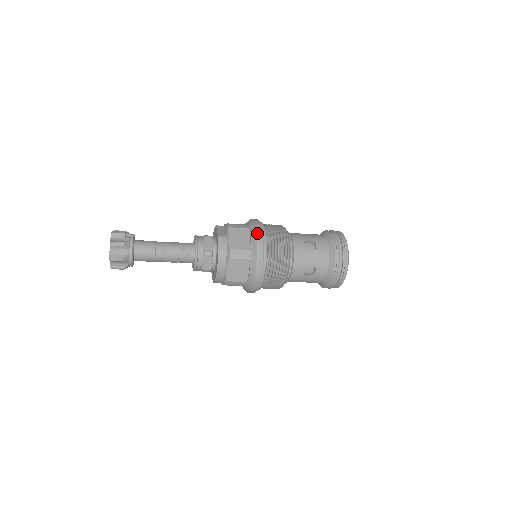
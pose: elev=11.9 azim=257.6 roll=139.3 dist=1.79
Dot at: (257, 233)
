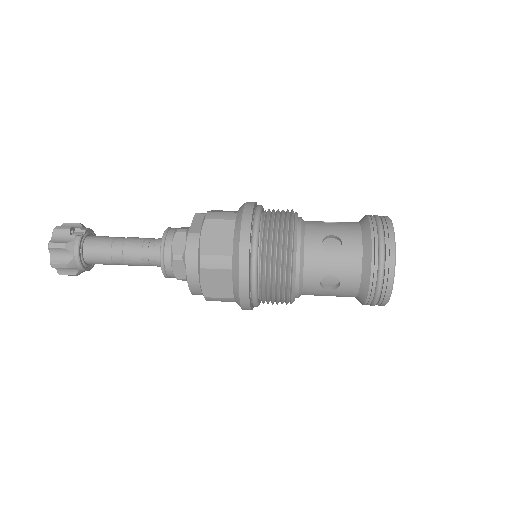
Dot at: (242, 229)
